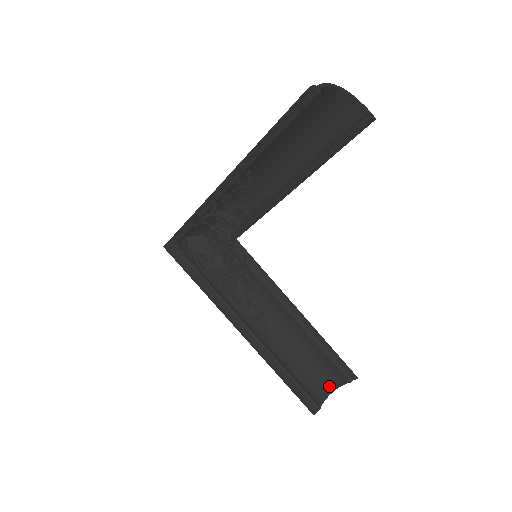
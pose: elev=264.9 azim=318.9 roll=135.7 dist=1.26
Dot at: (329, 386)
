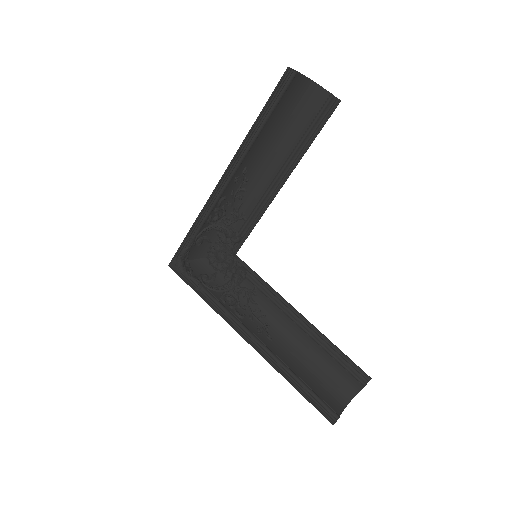
Dot at: (344, 396)
